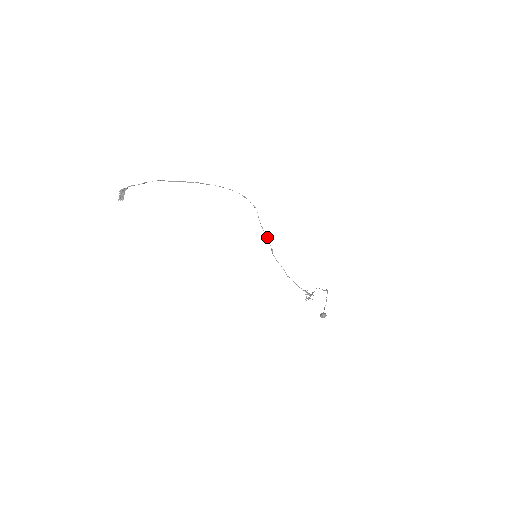
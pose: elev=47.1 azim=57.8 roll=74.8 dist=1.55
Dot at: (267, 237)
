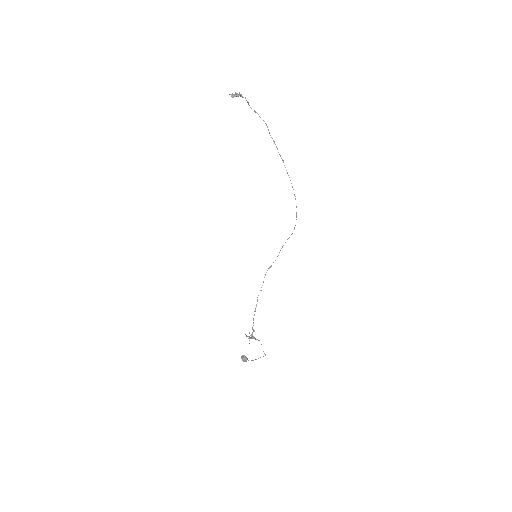
Dot at: occluded
